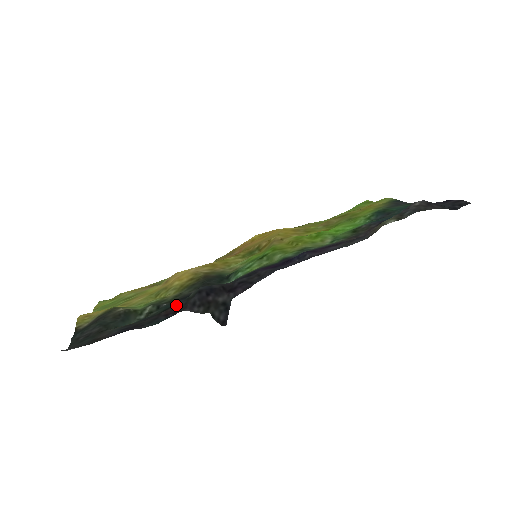
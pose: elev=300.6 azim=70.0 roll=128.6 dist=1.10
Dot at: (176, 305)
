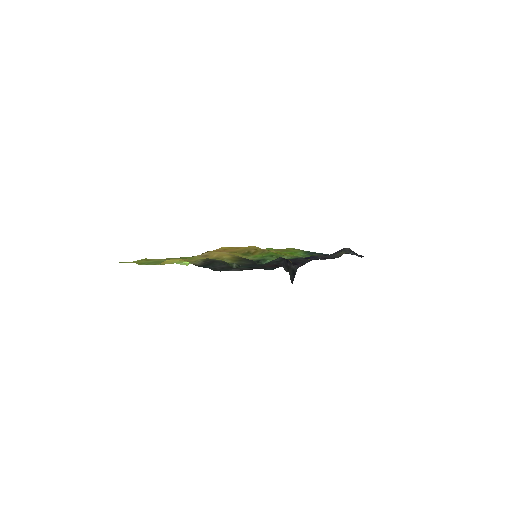
Dot at: (270, 263)
